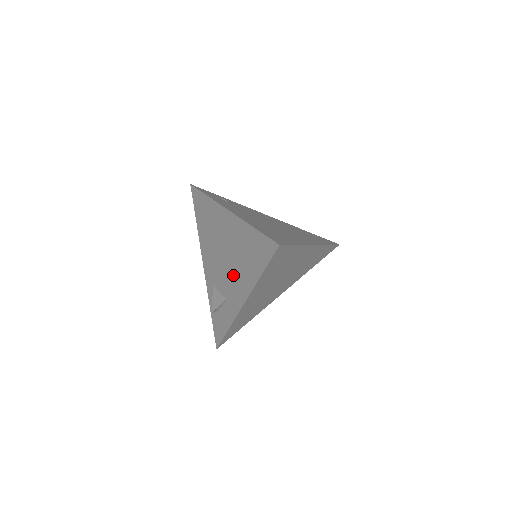
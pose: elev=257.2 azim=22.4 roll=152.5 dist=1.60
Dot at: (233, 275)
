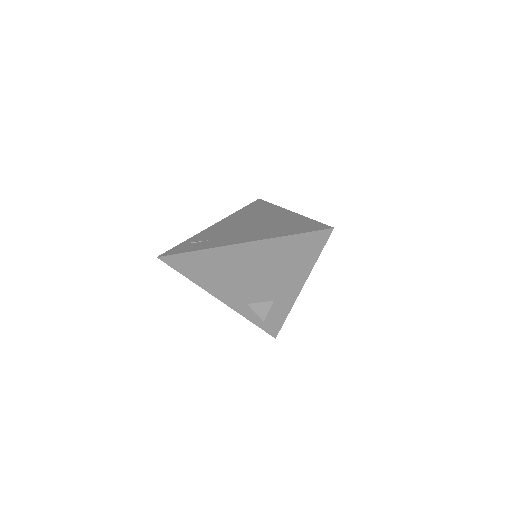
Dot at: (276, 280)
